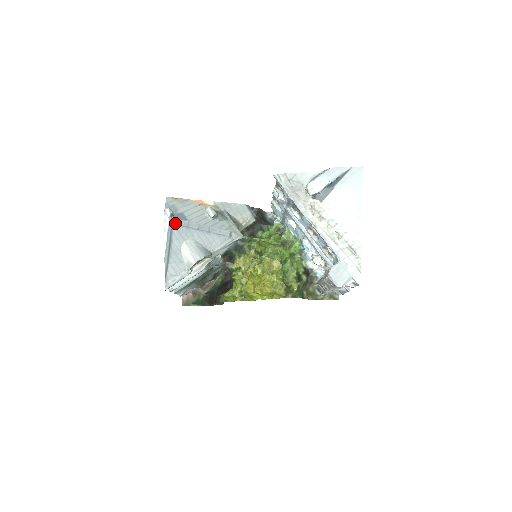
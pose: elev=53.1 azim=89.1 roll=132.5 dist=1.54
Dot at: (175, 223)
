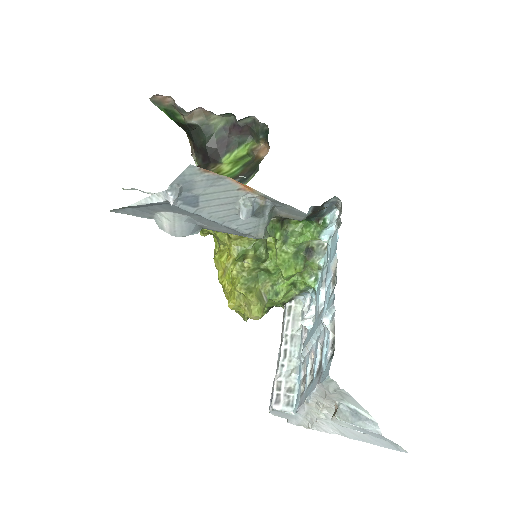
Dot at: (173, 205)
